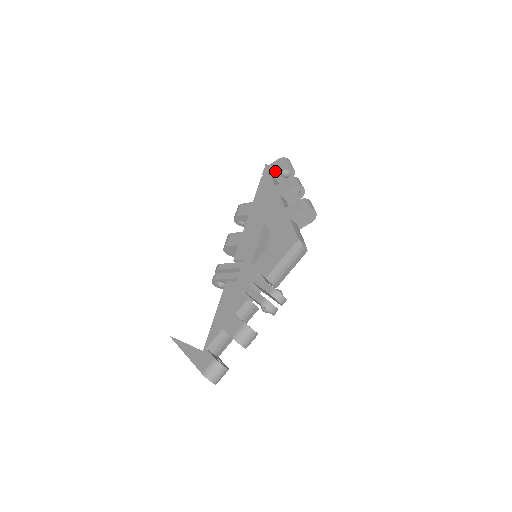
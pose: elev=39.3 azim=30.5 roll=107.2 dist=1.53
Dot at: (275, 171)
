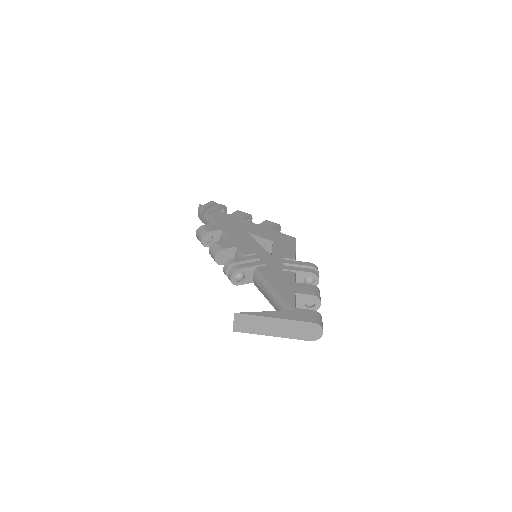
Dot at: (218, 207)
